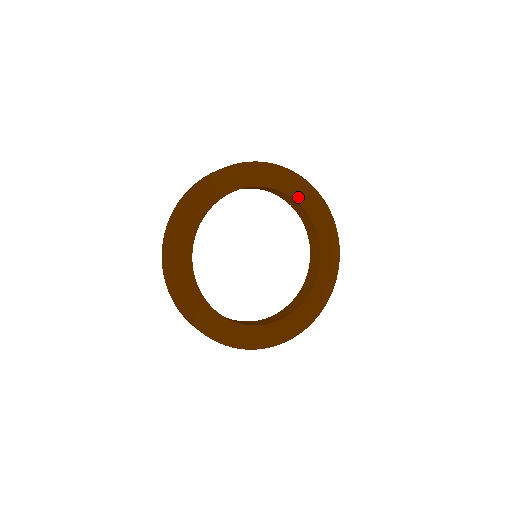
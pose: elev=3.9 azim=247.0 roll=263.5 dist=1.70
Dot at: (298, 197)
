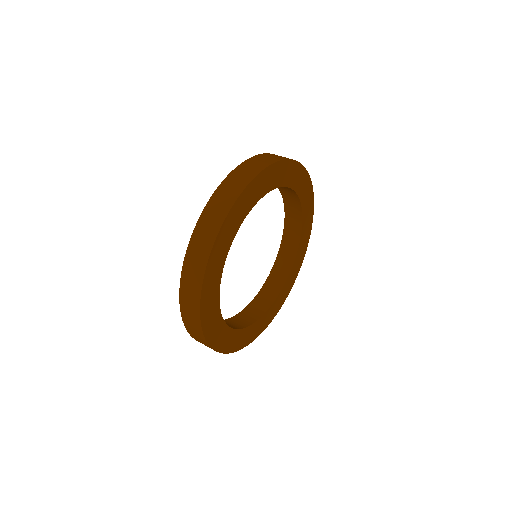
Dot at: (286, 182)
